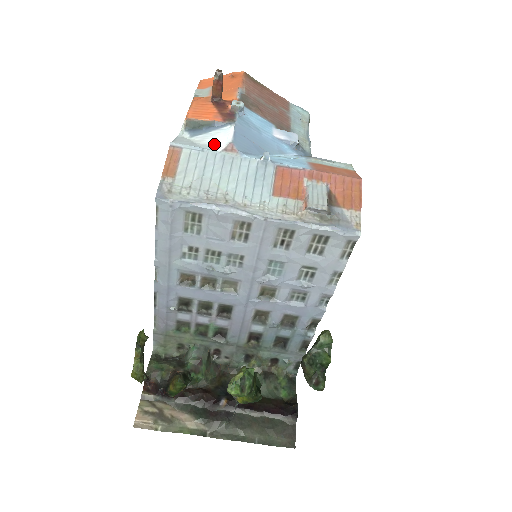
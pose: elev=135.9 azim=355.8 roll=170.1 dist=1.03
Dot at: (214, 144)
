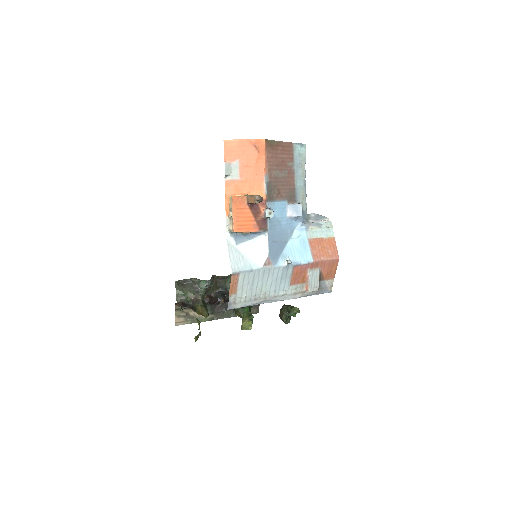
Dot at: (256, 257)
